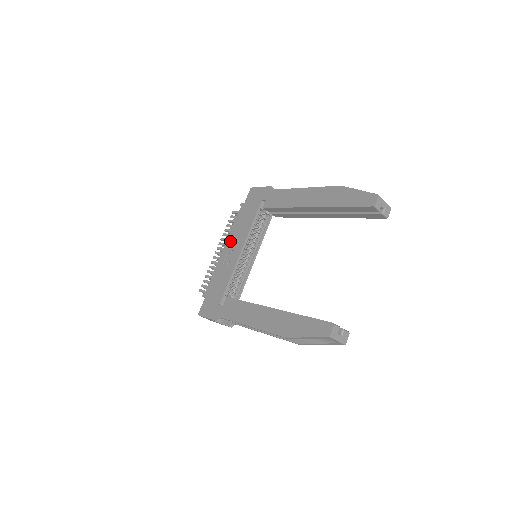
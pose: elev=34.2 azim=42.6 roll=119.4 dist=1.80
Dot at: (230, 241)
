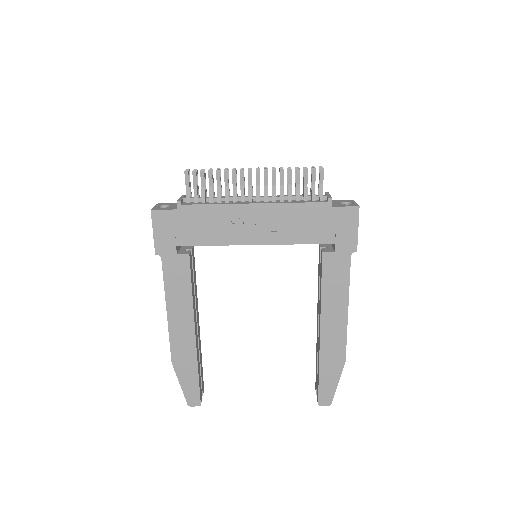
Dot at: (268, 213)
